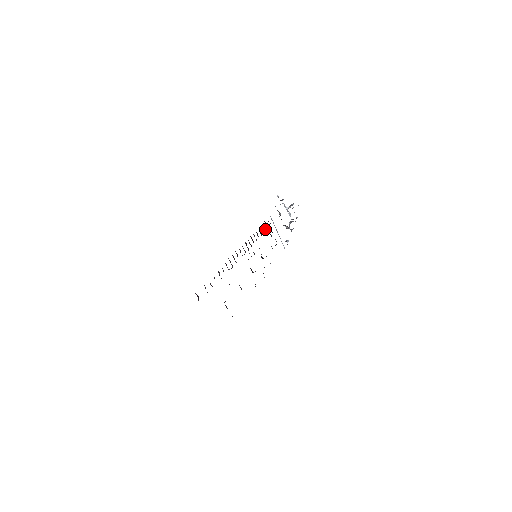
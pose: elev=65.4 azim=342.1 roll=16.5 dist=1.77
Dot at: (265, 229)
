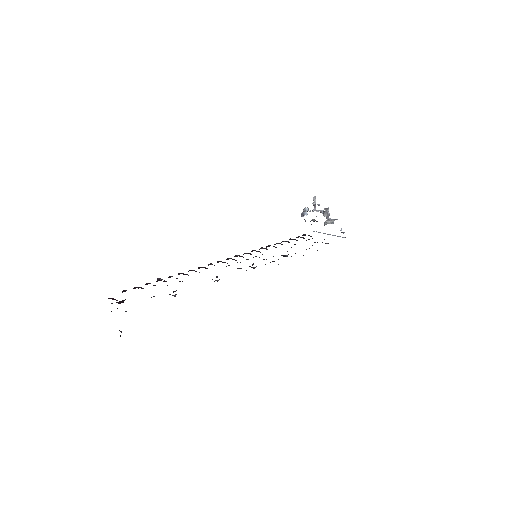
Dot at: (296, 240)
